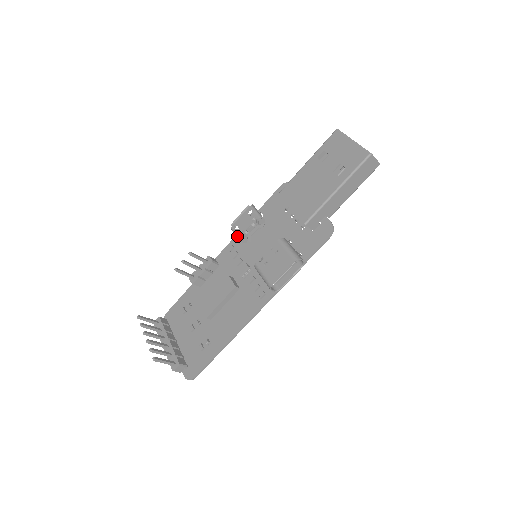
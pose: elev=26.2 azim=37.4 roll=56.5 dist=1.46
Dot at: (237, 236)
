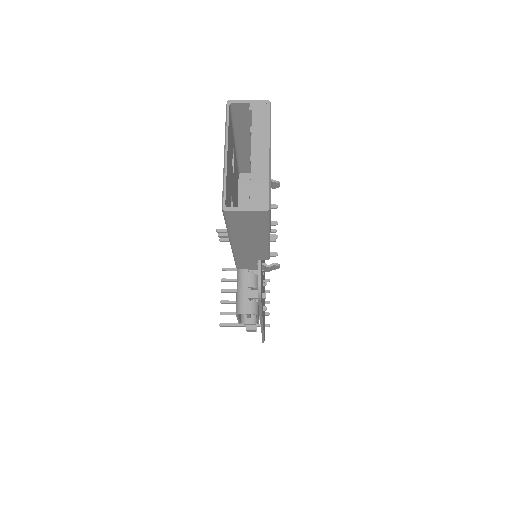
Dot at: occluded
